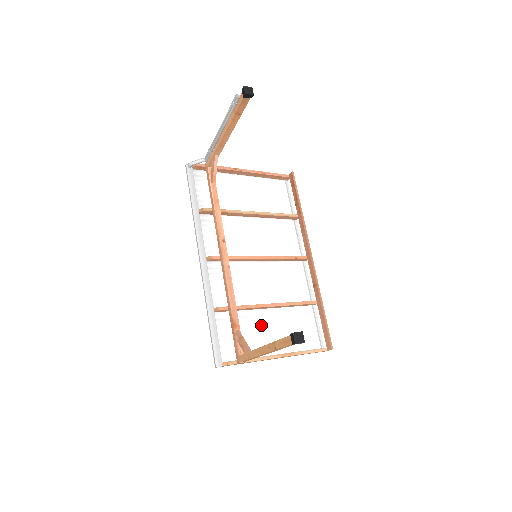
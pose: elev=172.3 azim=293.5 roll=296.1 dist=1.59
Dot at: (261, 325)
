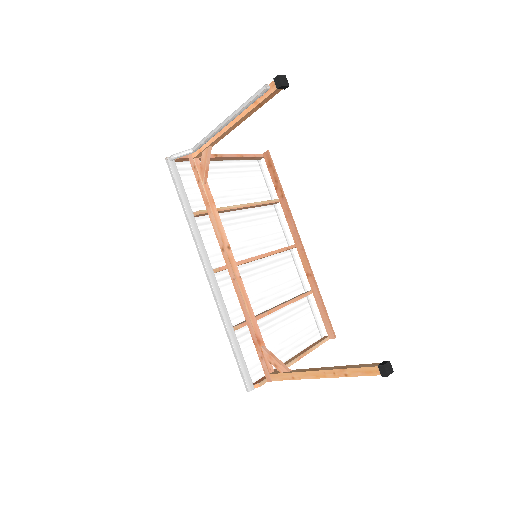
Dot at: (273, 331)
